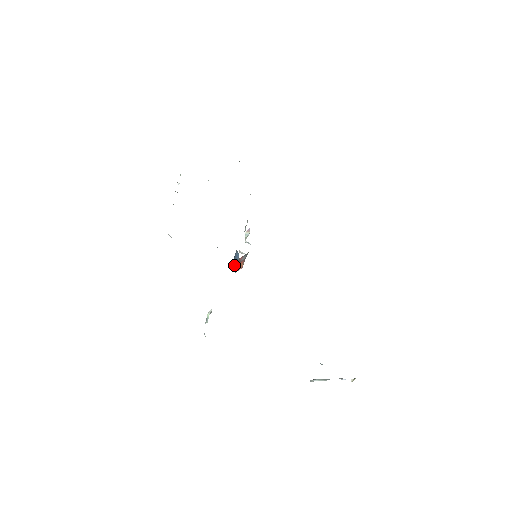
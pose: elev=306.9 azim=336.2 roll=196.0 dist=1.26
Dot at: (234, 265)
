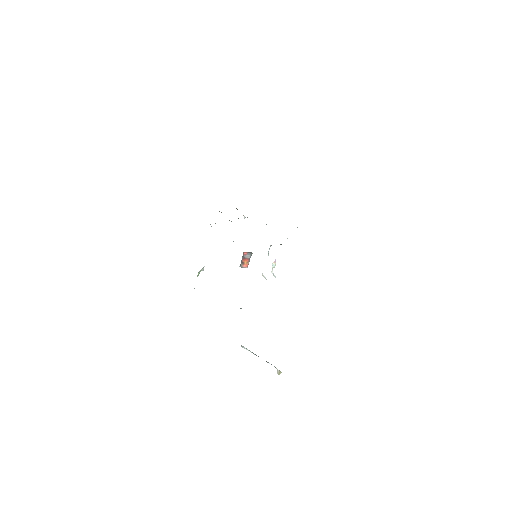
Dot at: (242, 262)
